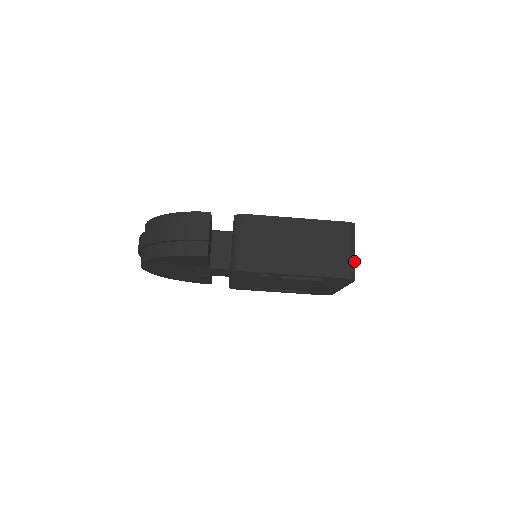
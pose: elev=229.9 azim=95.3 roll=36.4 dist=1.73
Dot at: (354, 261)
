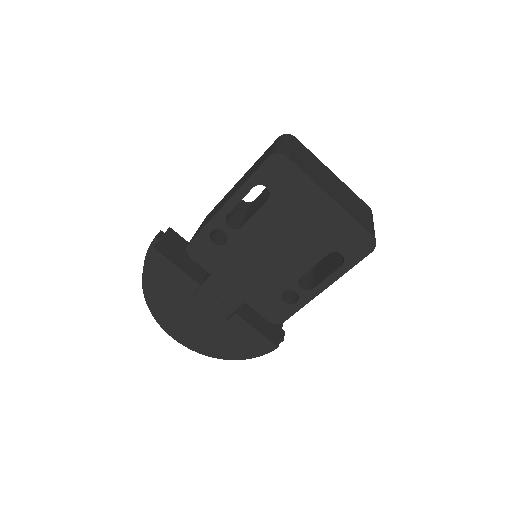
Dot at: (282, 147)
